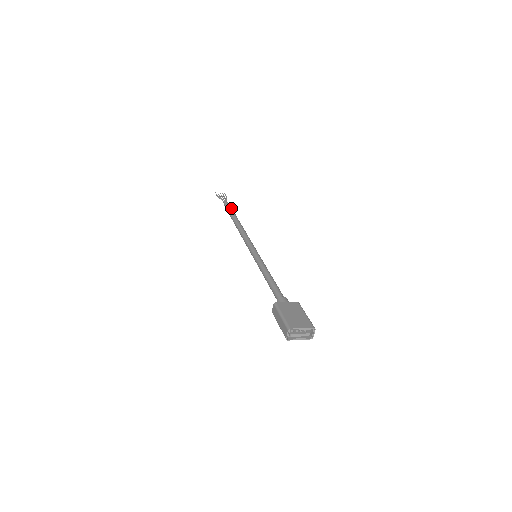
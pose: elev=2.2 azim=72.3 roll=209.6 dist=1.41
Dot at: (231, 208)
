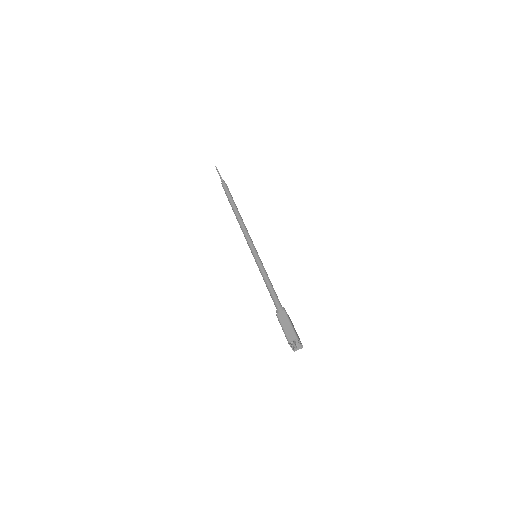
Dot at: occluded
